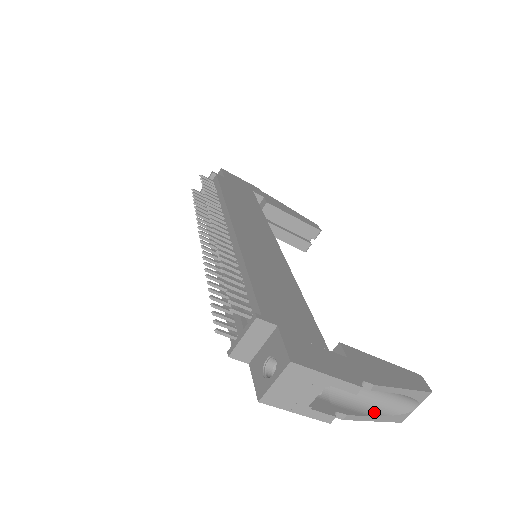
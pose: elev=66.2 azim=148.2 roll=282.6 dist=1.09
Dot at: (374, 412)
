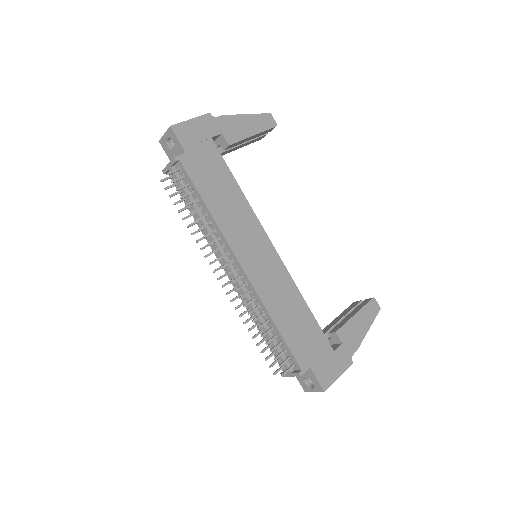
Dot at: occluded
